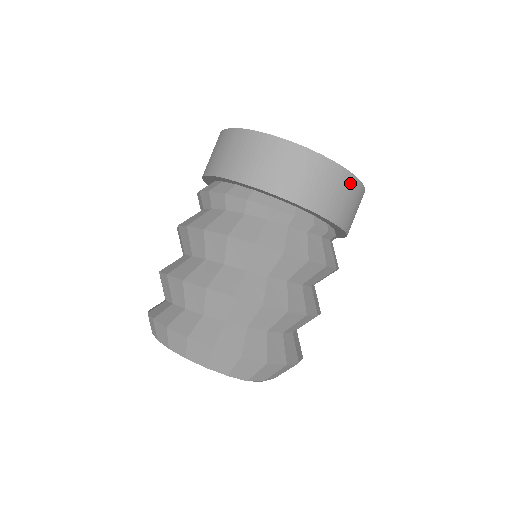
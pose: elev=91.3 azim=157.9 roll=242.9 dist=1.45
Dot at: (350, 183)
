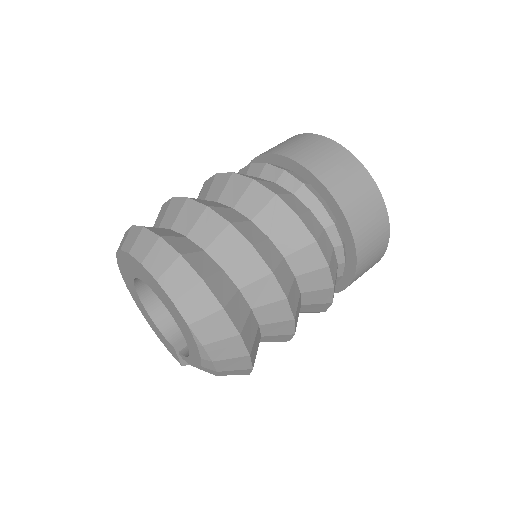
Dot at: (381, 214)
